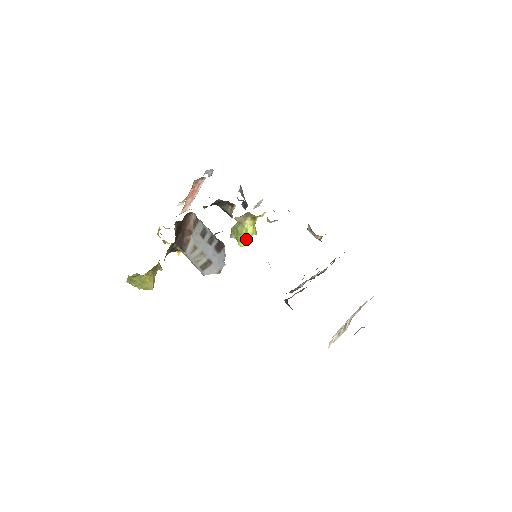
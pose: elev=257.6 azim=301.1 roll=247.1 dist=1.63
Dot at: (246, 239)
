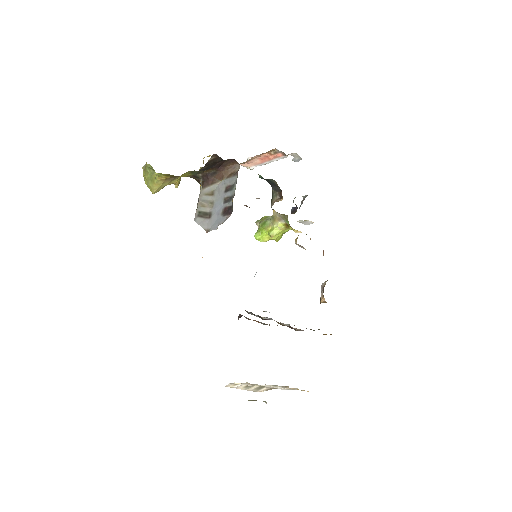
Dot at: (265, 236)
